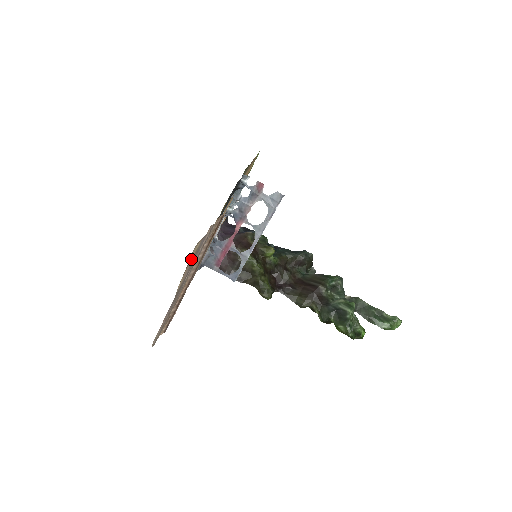
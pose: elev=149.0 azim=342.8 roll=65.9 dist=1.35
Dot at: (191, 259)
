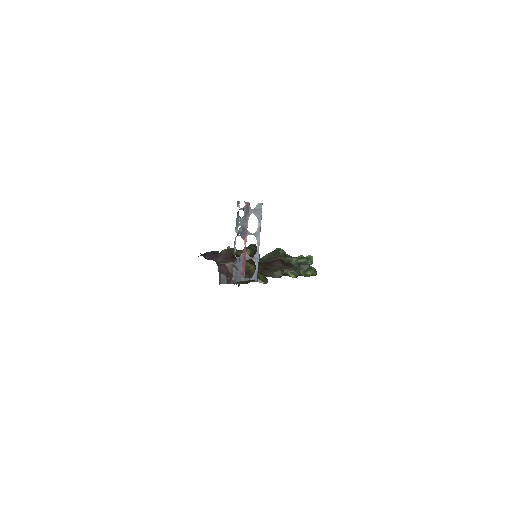
Dot at: occluded
